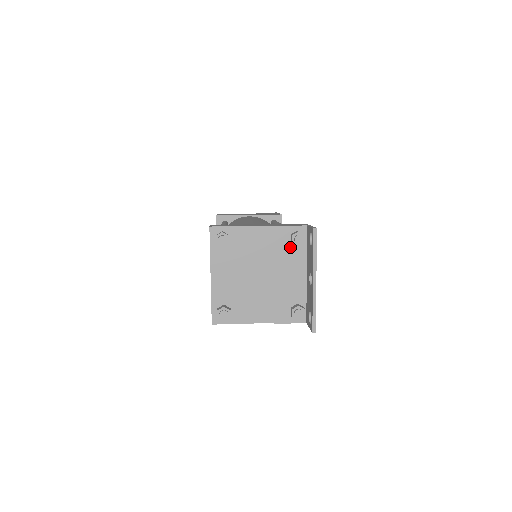
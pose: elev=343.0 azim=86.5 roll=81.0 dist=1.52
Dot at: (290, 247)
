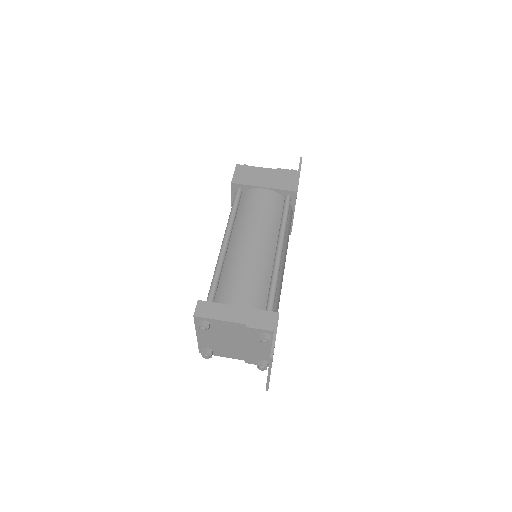
Dot at: occluded
